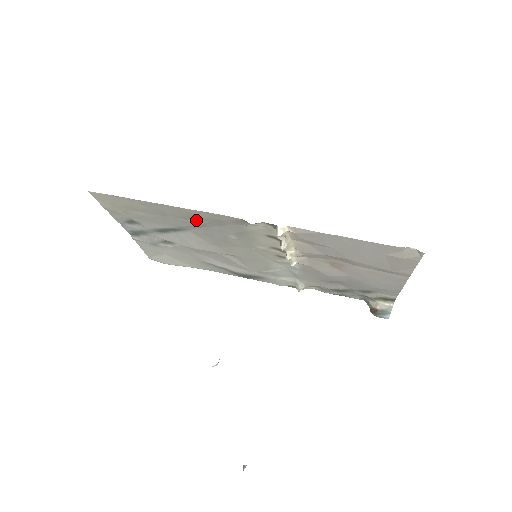
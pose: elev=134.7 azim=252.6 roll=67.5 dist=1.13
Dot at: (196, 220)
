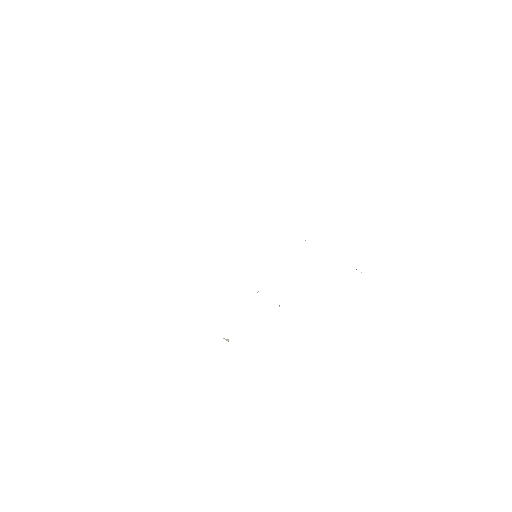
Dot at: occluded
